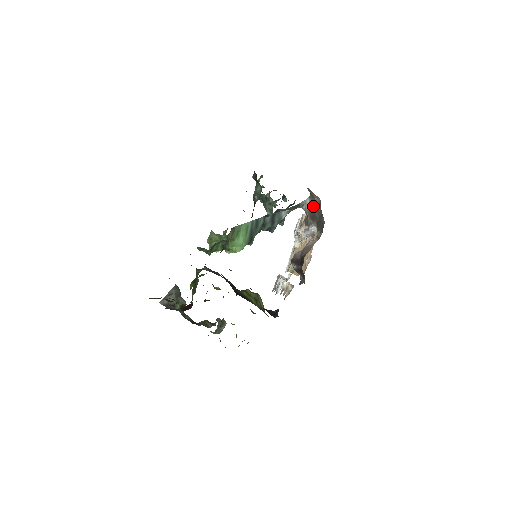
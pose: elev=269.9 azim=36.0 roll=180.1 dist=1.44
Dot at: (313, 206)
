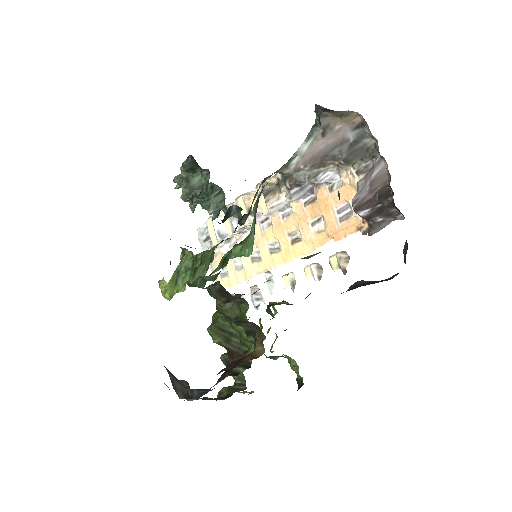
Dot at: (322, 145)
